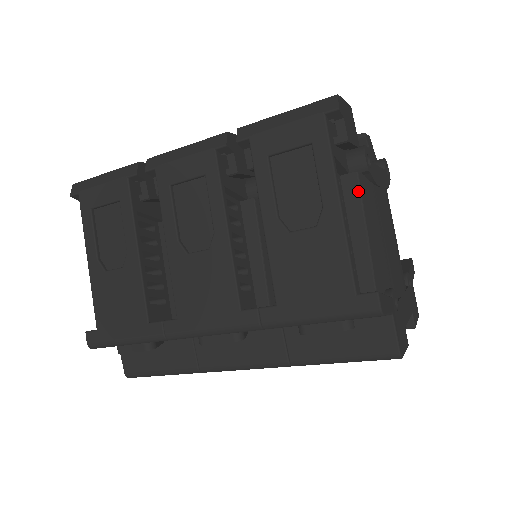
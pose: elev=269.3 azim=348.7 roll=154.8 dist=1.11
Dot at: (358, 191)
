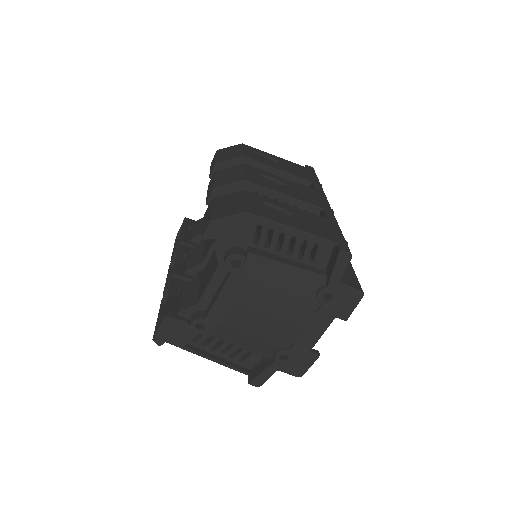
Dot at: (213, 336)
